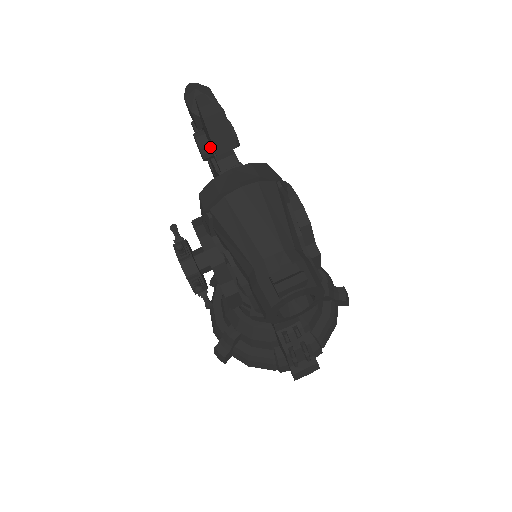
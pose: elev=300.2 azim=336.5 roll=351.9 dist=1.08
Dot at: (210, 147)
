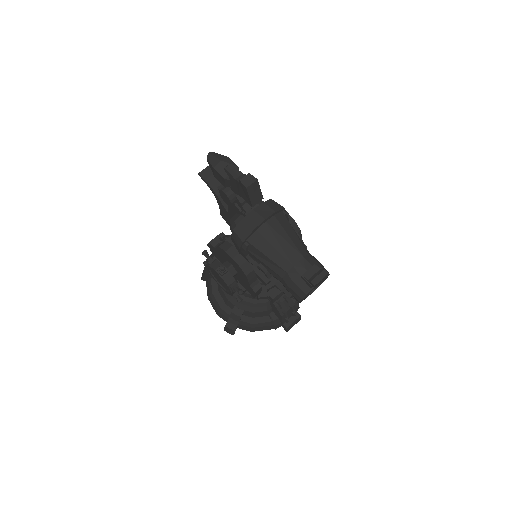
Dot at: (236, 197)
